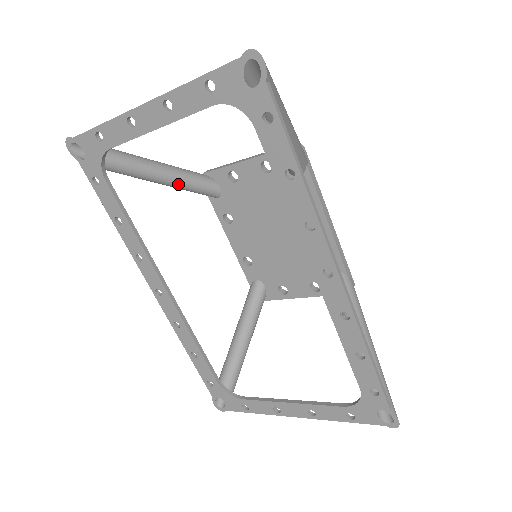
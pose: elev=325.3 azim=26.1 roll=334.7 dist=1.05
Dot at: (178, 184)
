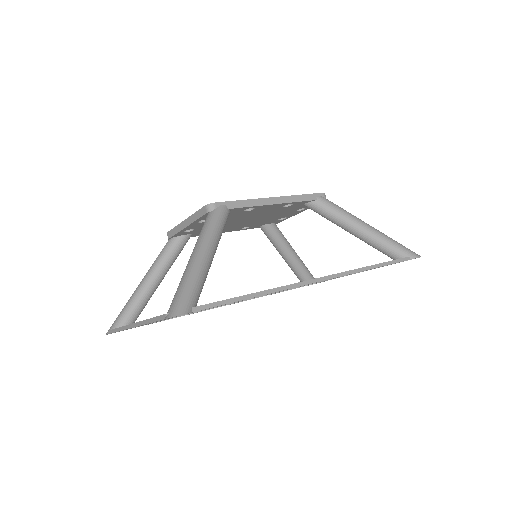
Dot at: (169, 268)
